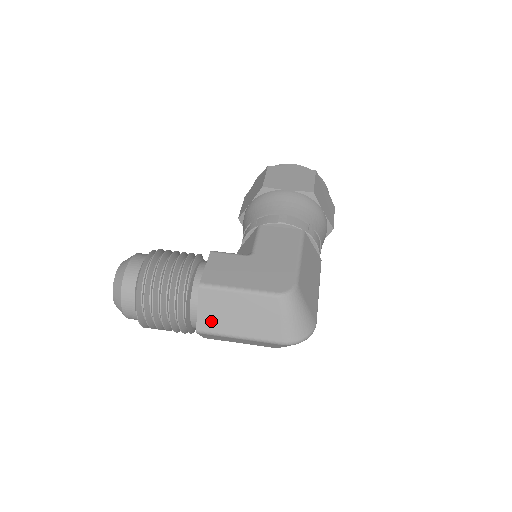
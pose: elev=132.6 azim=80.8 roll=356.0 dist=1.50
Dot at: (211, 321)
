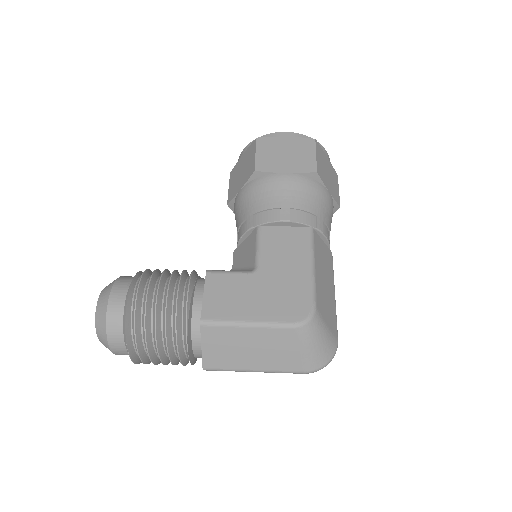
Dot at: (219, 358)
